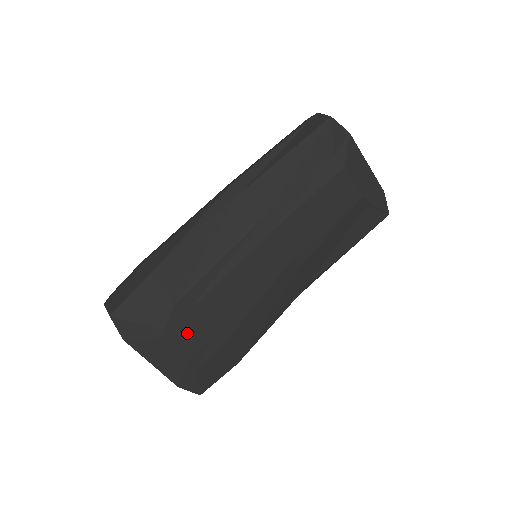
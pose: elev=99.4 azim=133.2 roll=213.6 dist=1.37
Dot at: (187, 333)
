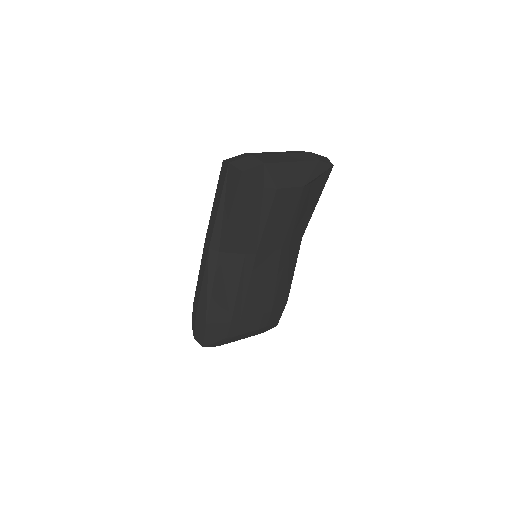
Dot at: (248, 323)
